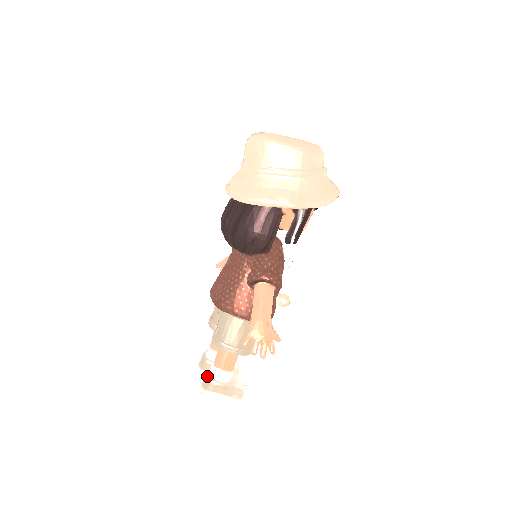
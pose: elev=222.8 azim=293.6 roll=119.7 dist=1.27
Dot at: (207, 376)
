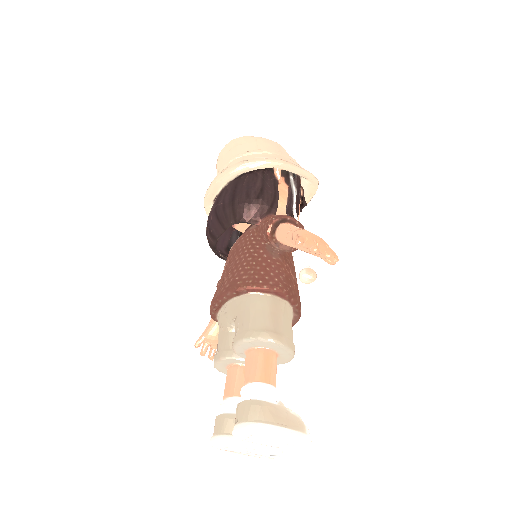
Dot at: occluded
